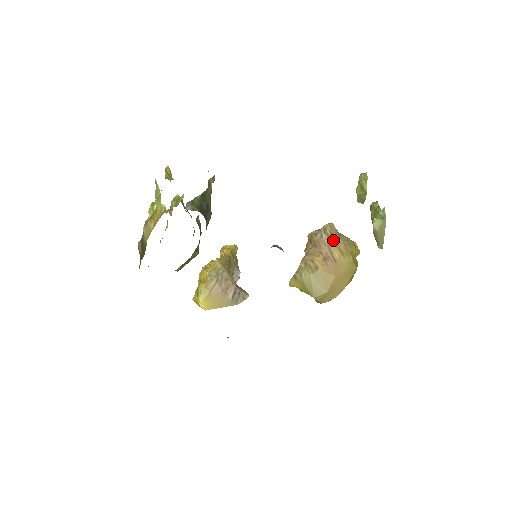
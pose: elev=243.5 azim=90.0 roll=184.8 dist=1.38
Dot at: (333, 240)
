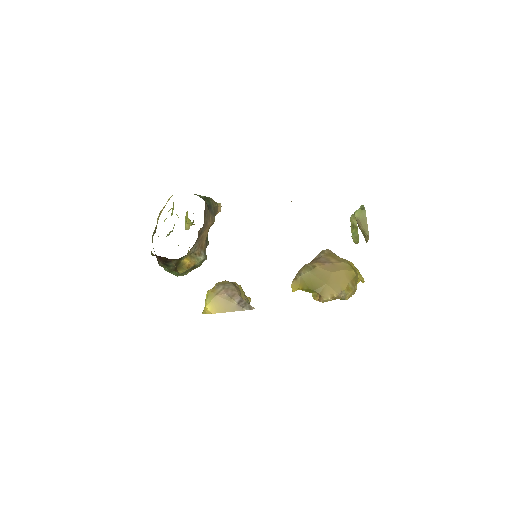
Dot at: (330, 255)
